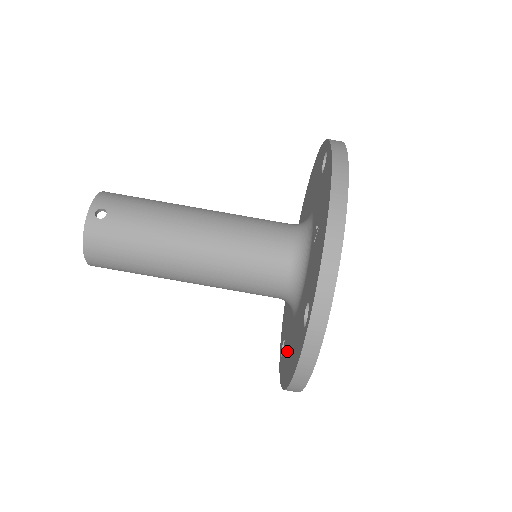
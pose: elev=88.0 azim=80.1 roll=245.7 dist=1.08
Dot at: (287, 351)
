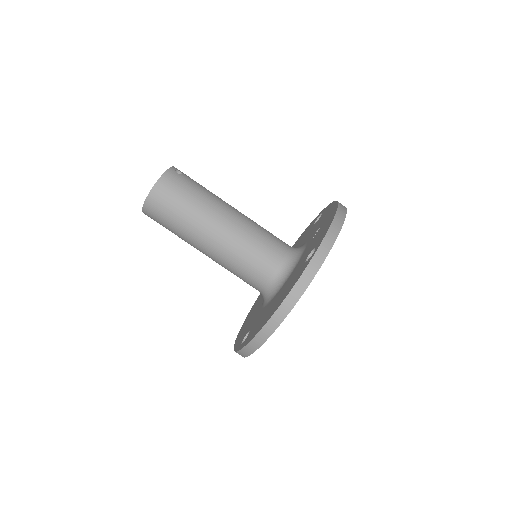
Dot at: (264, 316)
